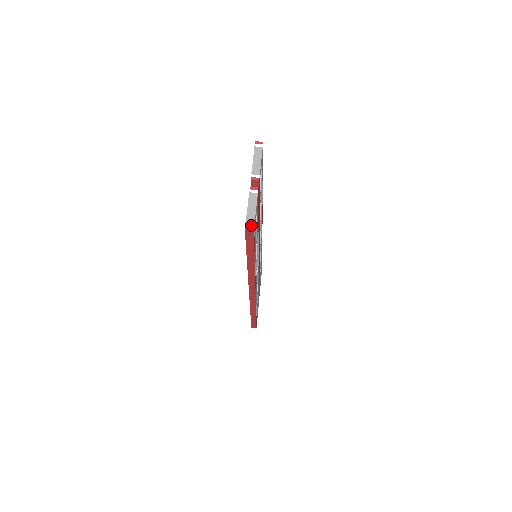
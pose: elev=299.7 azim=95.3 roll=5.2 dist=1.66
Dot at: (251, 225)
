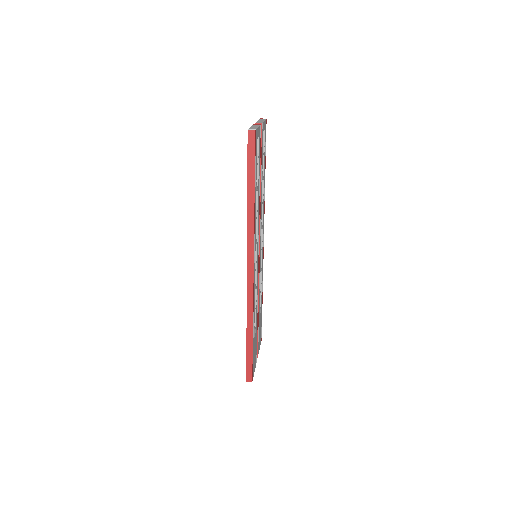
Dot at: (253, 129)
